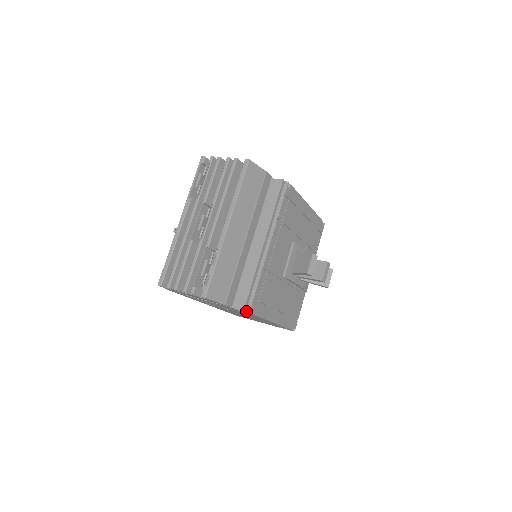
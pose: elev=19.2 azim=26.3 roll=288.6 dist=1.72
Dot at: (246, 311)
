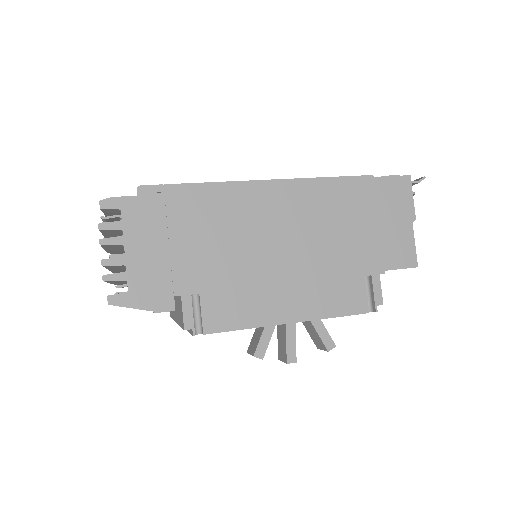
Dot at: occluded
